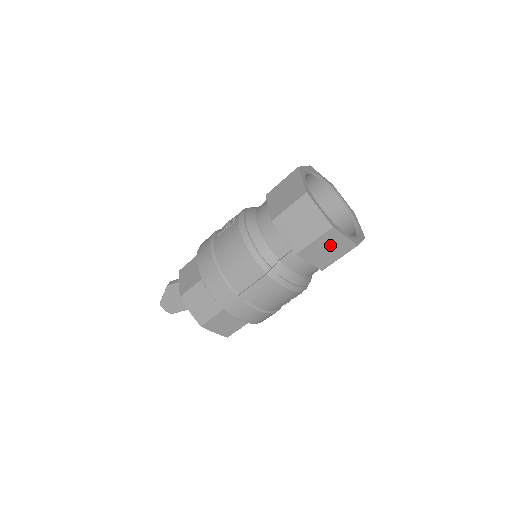
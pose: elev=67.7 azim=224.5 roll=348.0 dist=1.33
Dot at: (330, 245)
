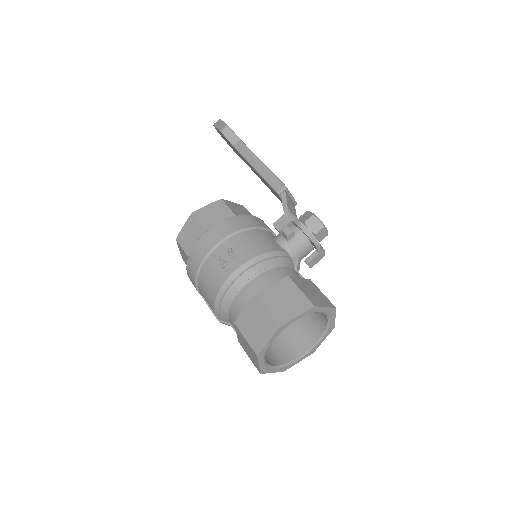
Dot at: occluded
